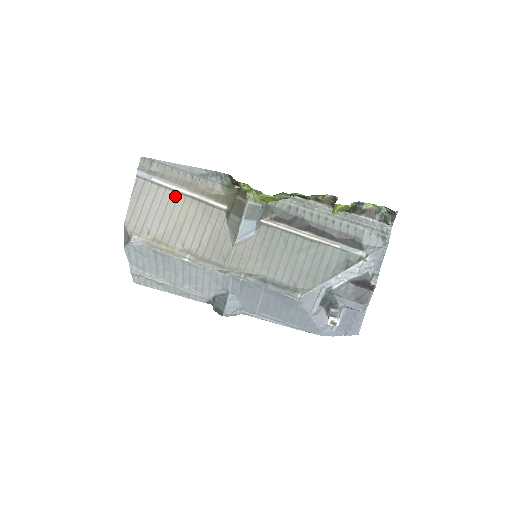
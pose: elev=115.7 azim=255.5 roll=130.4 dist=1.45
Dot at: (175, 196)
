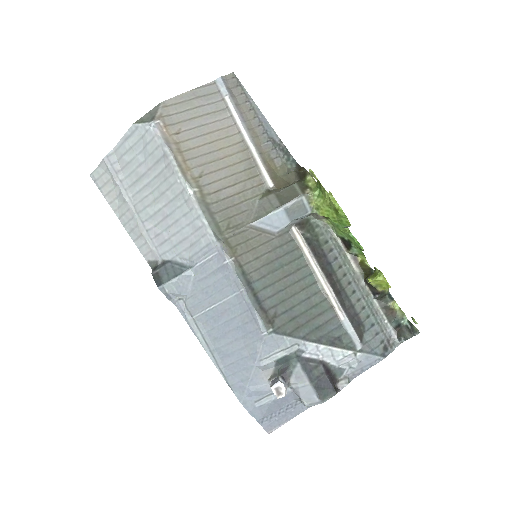
Dot at: (233, 131)
